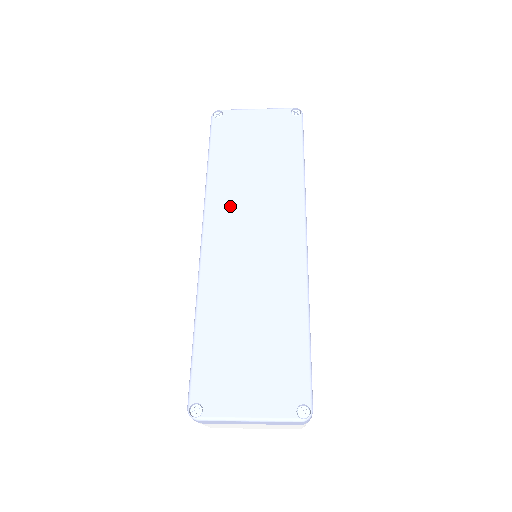
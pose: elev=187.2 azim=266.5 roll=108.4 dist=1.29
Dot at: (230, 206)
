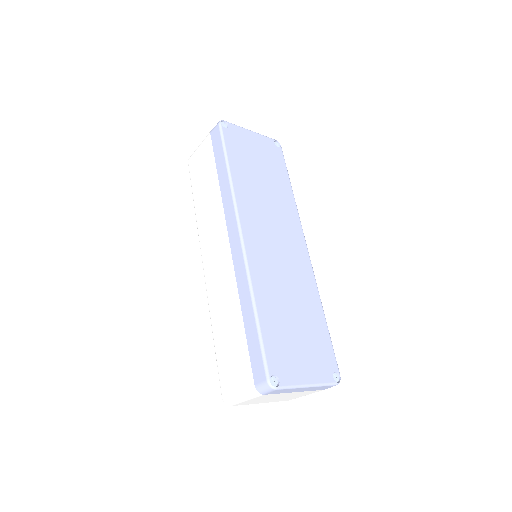
Dot at: (254, 210)
